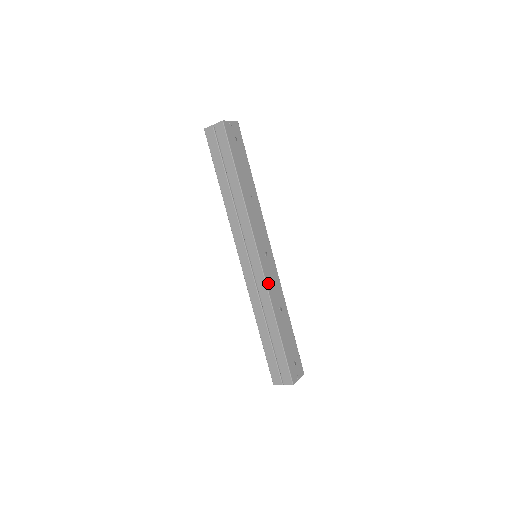
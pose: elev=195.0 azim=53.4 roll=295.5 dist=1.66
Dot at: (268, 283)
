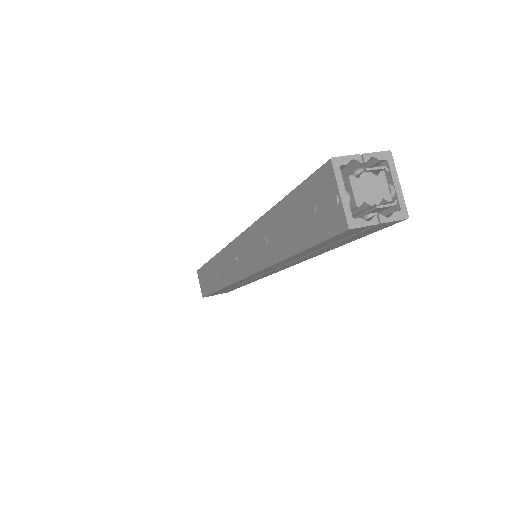
Dot at: occluded
